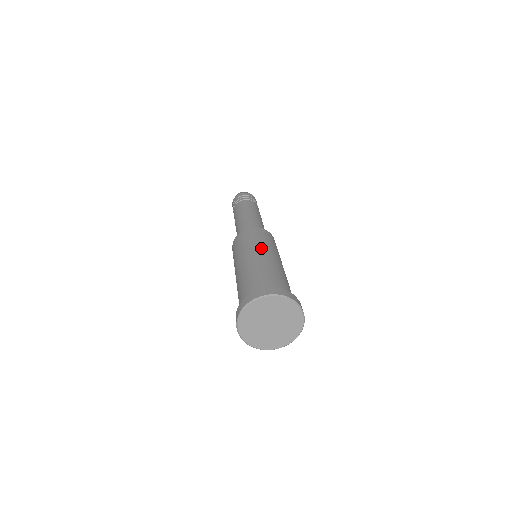
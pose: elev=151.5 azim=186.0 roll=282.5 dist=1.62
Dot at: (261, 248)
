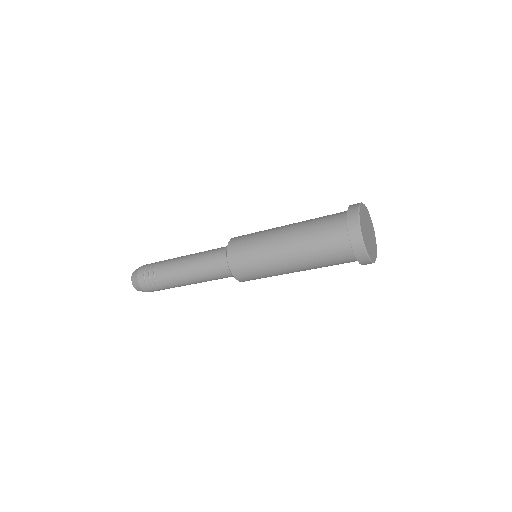
Dot at: occluded
